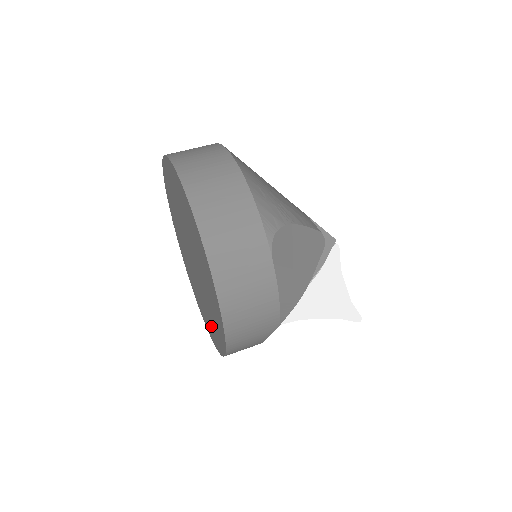
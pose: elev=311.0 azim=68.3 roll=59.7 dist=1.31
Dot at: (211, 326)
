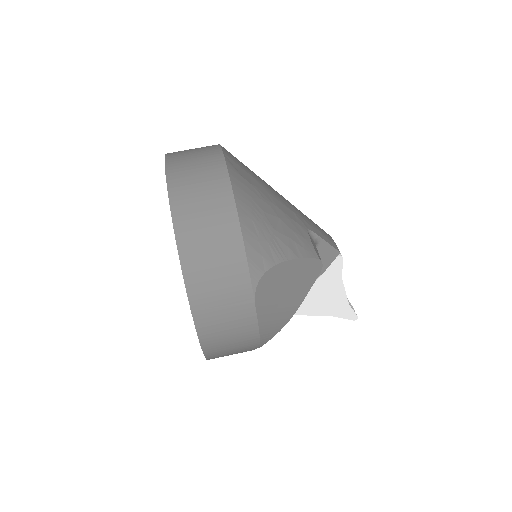
Dot at: occluded
